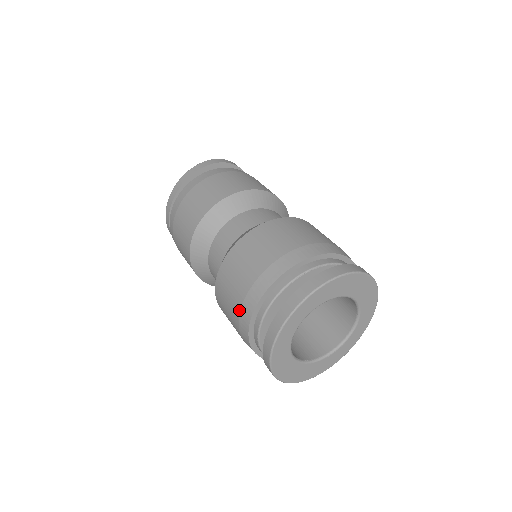
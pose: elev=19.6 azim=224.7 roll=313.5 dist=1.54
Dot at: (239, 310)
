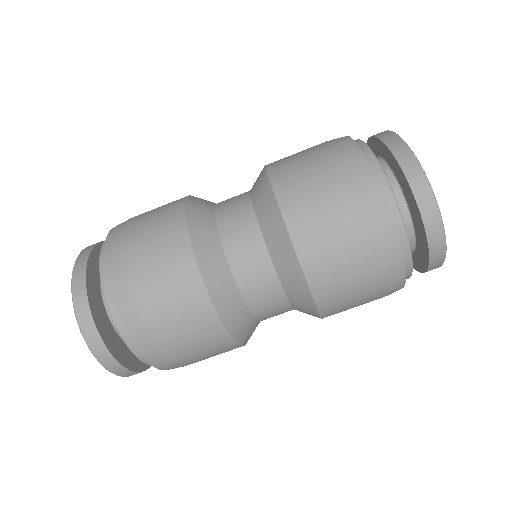
Dot at: (333, 150)
